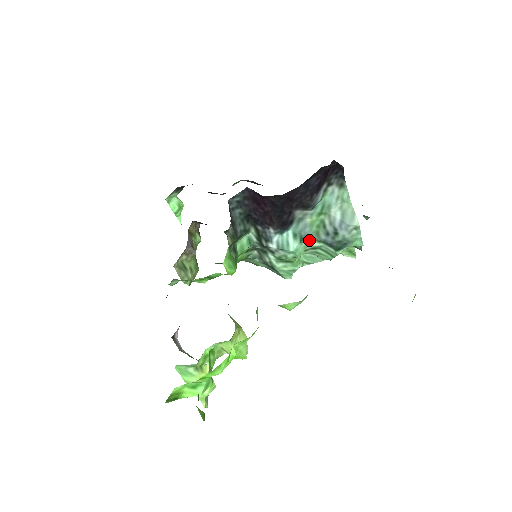
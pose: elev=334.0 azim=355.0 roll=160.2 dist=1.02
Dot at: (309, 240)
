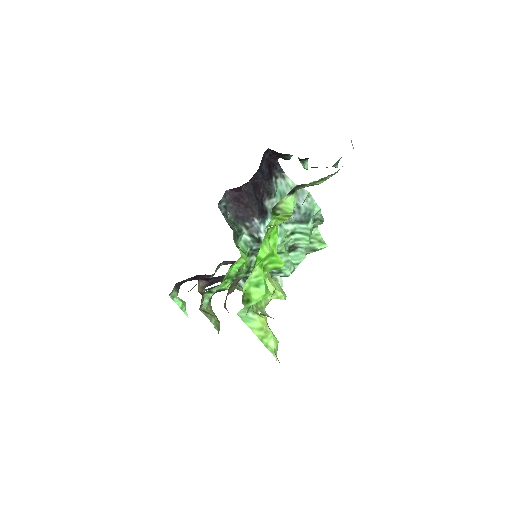
Dot at: (285, 224)
